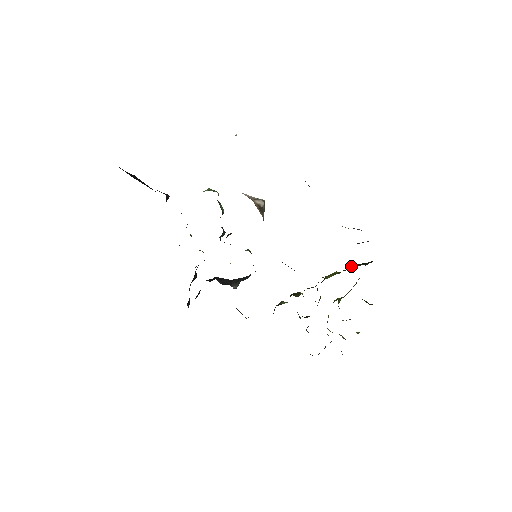
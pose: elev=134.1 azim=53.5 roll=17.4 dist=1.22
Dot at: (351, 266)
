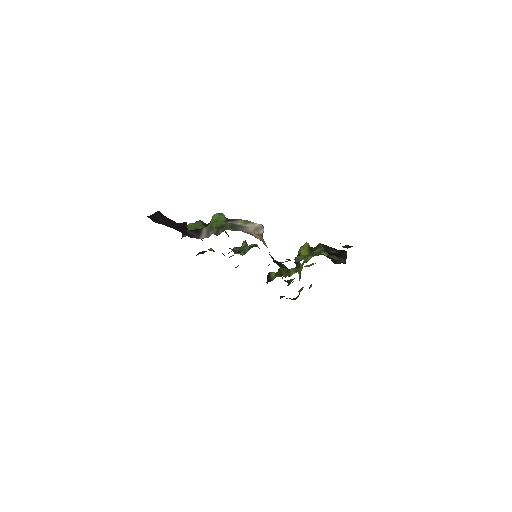
Dot at: (319, 245)
